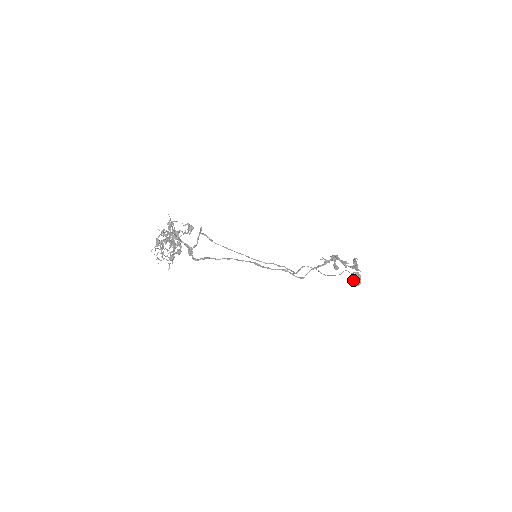
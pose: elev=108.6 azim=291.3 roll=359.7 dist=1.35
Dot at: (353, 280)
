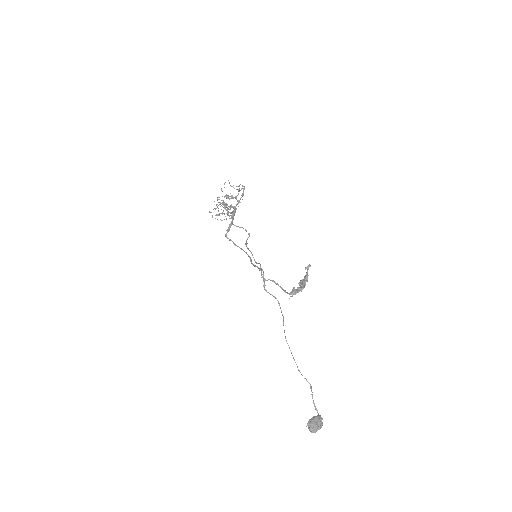
Dot at: (310, 419)
